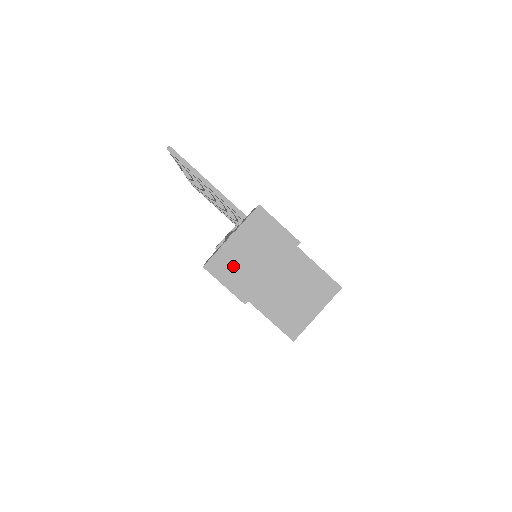
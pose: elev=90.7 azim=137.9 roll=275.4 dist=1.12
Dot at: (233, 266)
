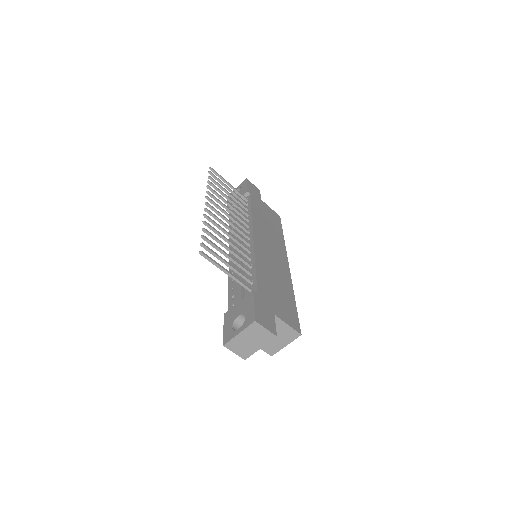
Dot at: (239, 346)
